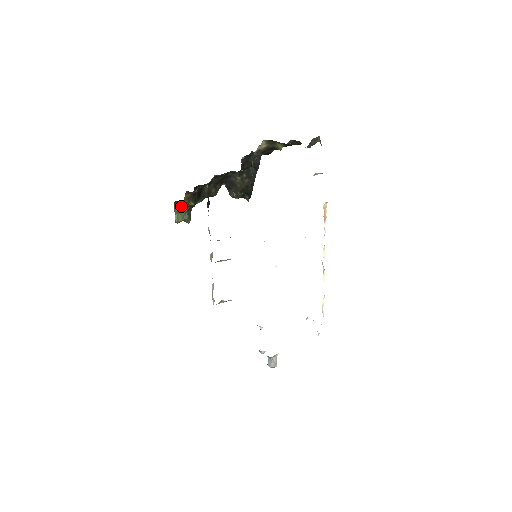
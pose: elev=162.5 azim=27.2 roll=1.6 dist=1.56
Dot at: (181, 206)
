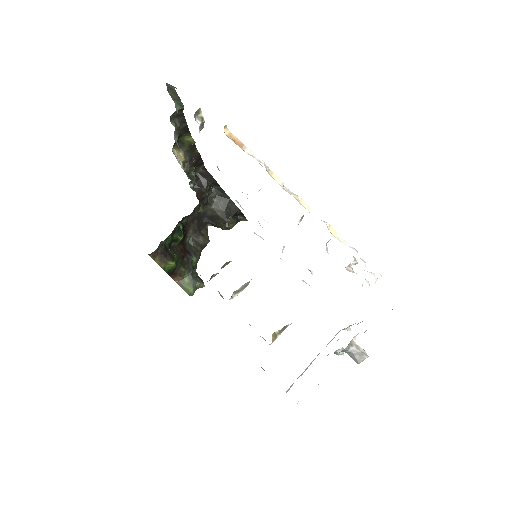
Dot at: (181, 277)
